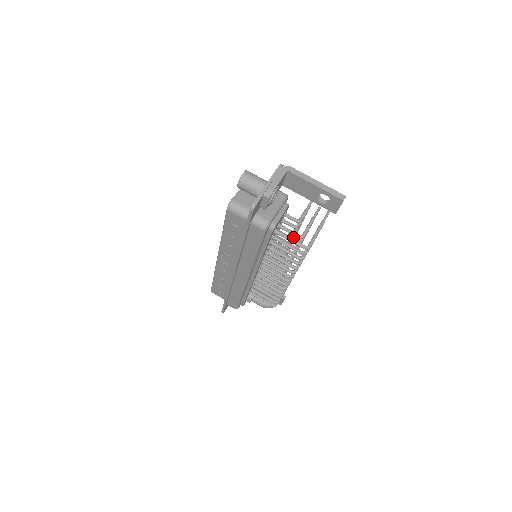
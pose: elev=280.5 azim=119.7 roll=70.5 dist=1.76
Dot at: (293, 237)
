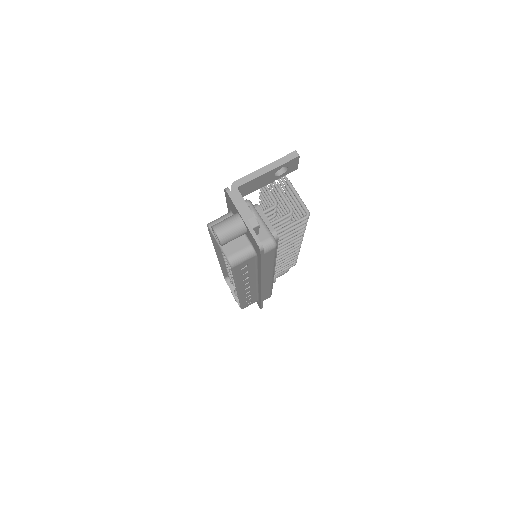
Dot at: occluded
